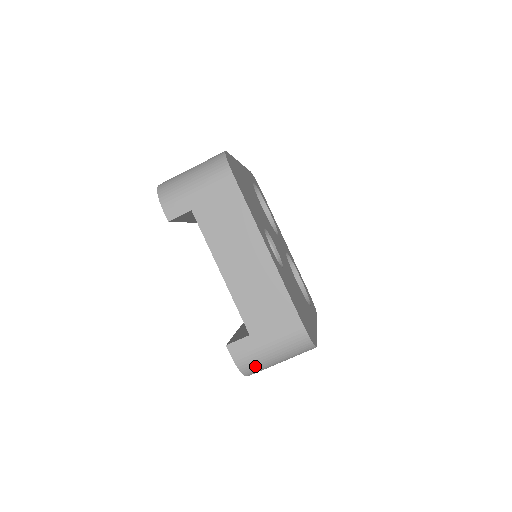
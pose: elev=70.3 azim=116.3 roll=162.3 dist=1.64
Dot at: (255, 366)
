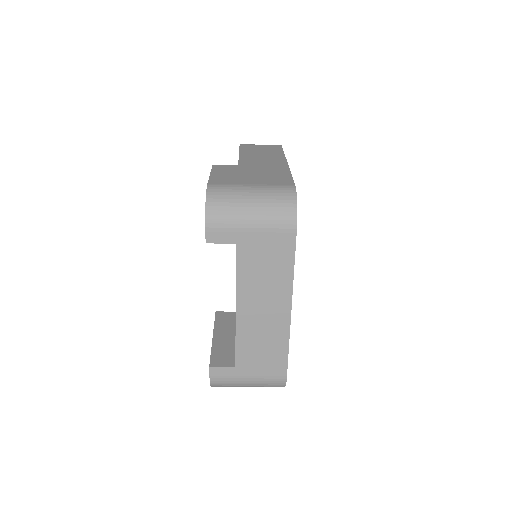
Dot at: (226, 386)
